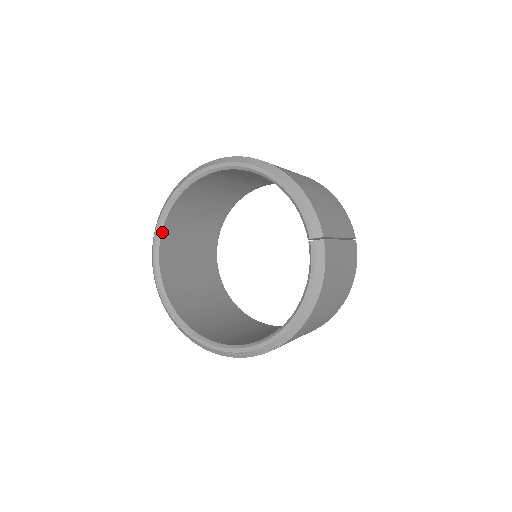
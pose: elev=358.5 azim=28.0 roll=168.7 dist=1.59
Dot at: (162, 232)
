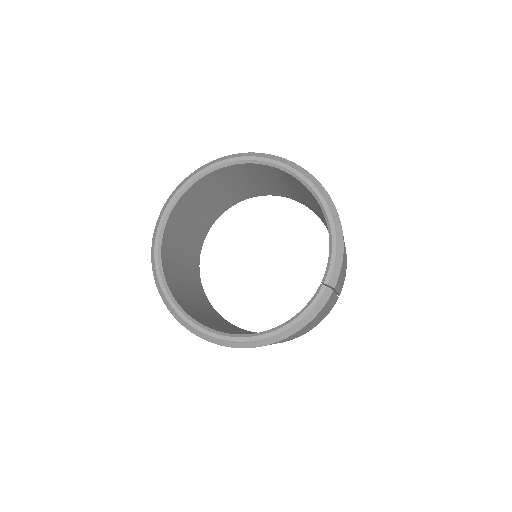
Dot at: (196, 182)
